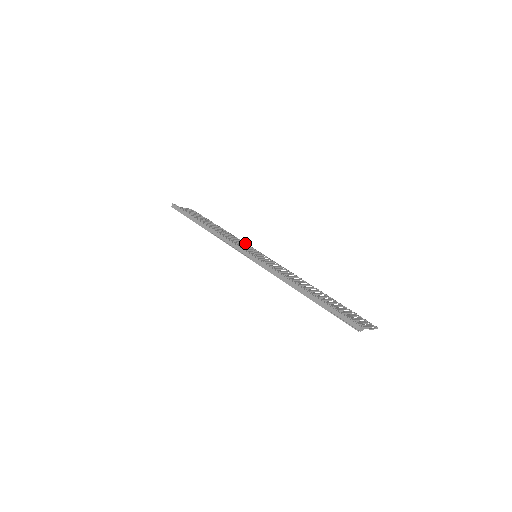
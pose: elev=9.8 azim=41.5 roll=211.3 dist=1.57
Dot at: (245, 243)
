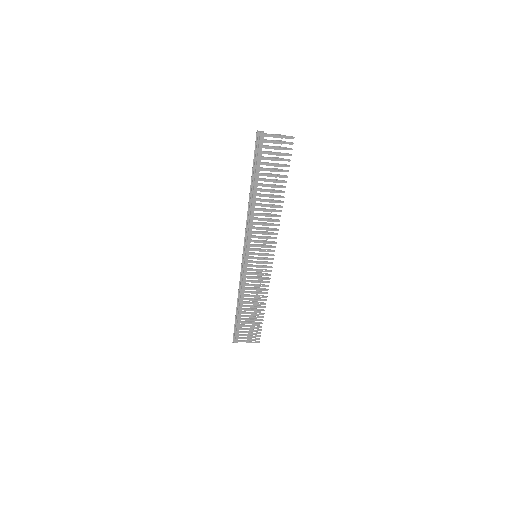
Dot at: (267, 281)
